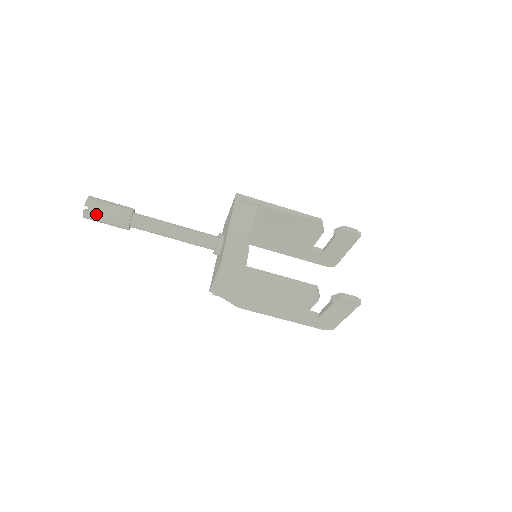
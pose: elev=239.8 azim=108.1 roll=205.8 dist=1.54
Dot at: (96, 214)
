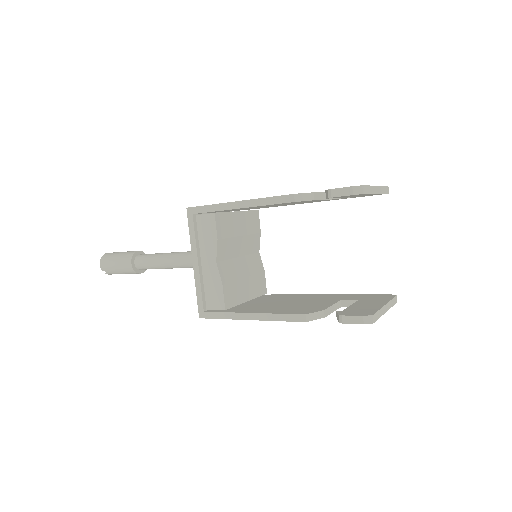
Dot at: (114, 273)
